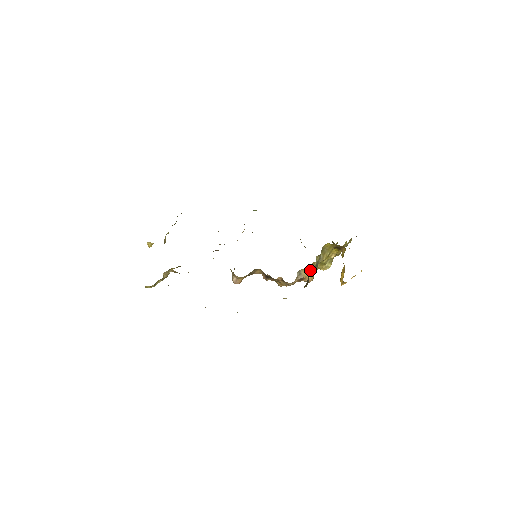
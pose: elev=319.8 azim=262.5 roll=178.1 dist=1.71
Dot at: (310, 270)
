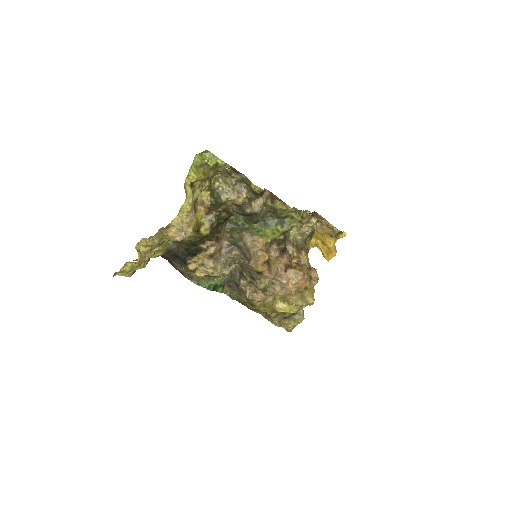
Dot at: occluded
